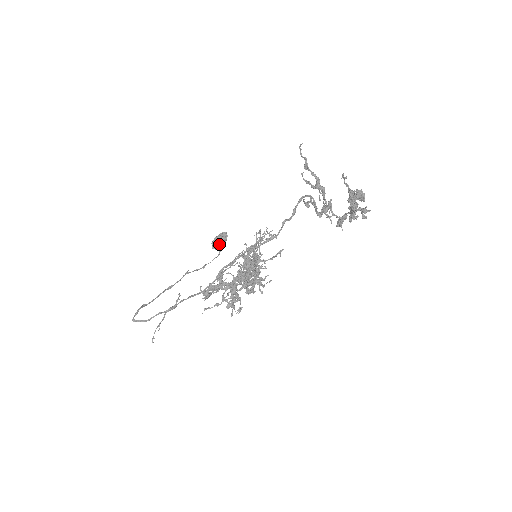
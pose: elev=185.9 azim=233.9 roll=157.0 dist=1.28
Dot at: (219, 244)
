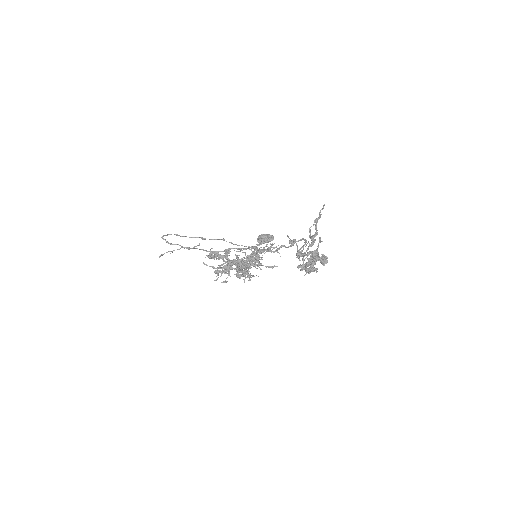
Dot at: (262, 240)
